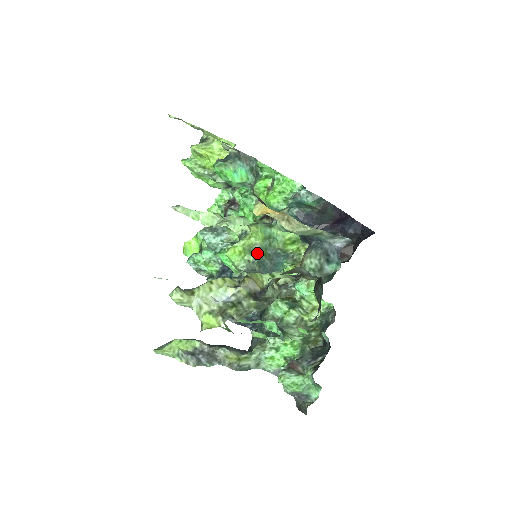
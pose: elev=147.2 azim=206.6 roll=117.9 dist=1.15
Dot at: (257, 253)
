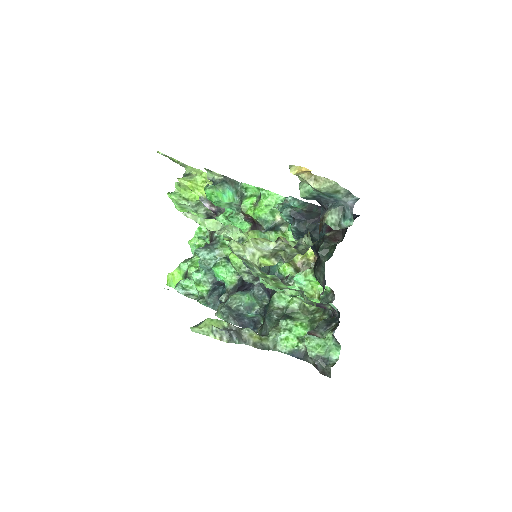
Dot at: occluded
